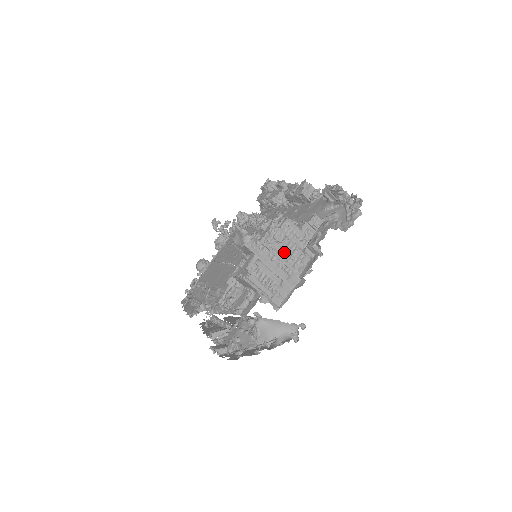
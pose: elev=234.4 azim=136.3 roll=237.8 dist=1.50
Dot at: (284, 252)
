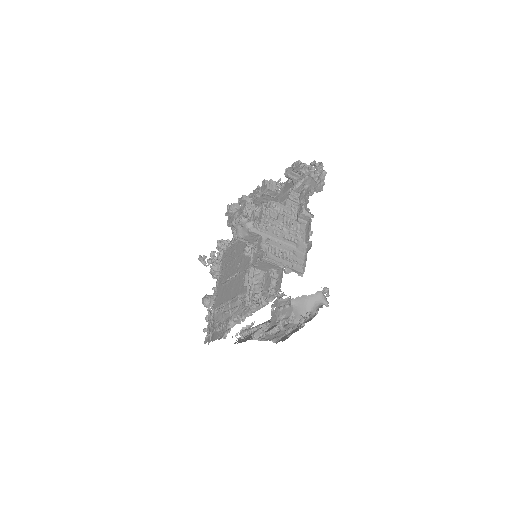
Dot at: (283, 226)
